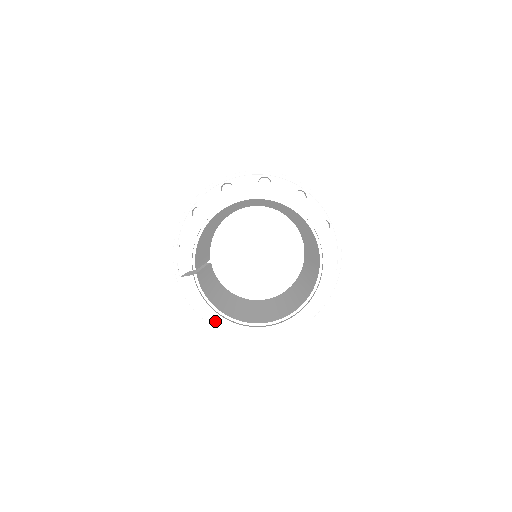
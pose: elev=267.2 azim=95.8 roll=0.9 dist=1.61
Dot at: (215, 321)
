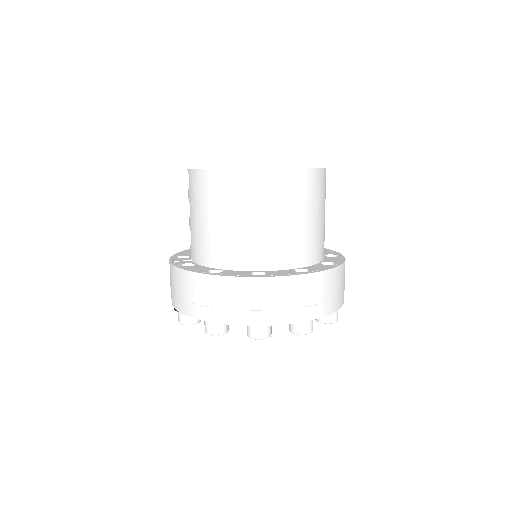
Dot at: occluded
